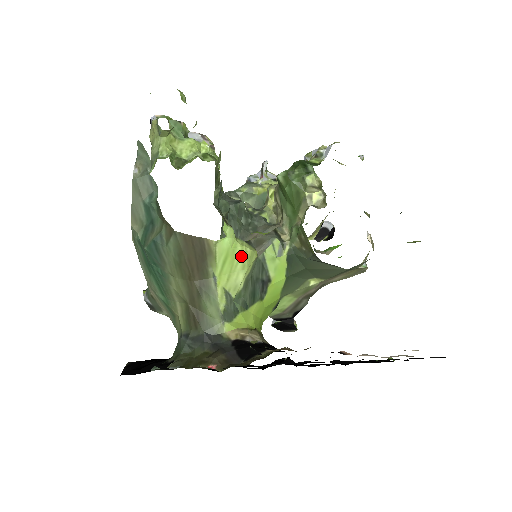
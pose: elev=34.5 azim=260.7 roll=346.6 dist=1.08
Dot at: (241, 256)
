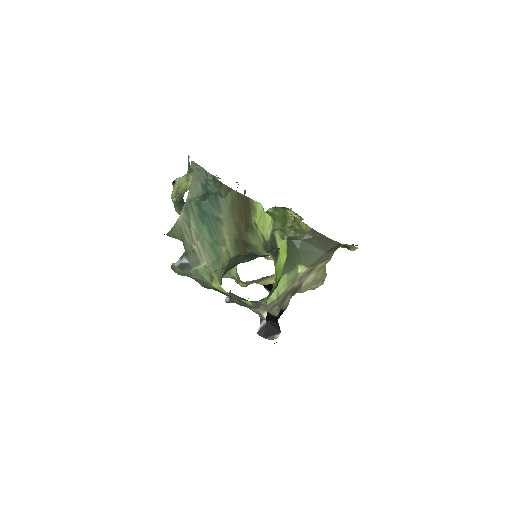
Dot at: (268, 219)
